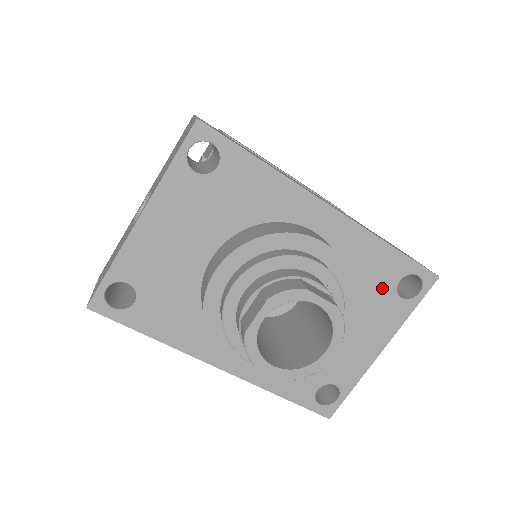
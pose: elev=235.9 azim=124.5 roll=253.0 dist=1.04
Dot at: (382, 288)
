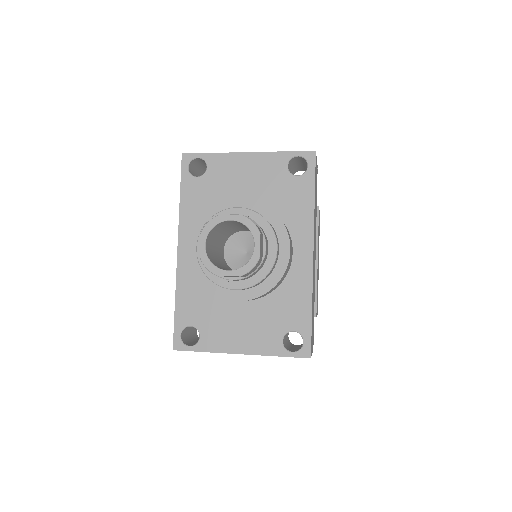
Dot at: (282, 322)
